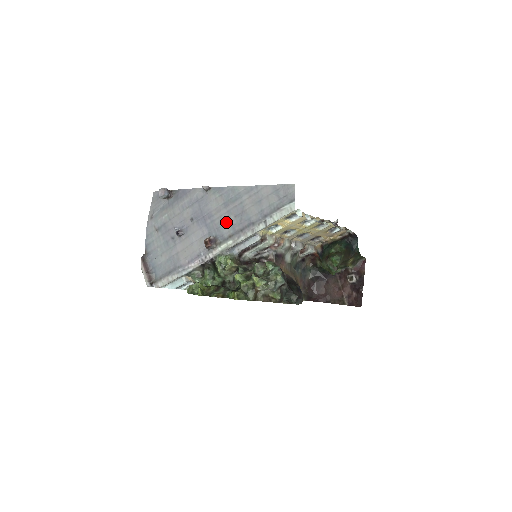
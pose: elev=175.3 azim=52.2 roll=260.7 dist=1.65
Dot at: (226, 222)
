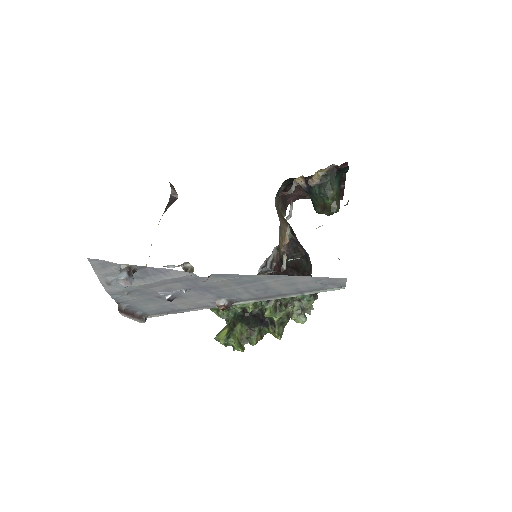
Dot at: (243, 293)
